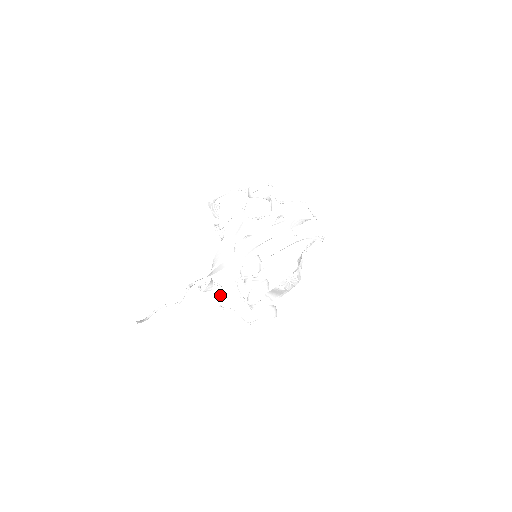
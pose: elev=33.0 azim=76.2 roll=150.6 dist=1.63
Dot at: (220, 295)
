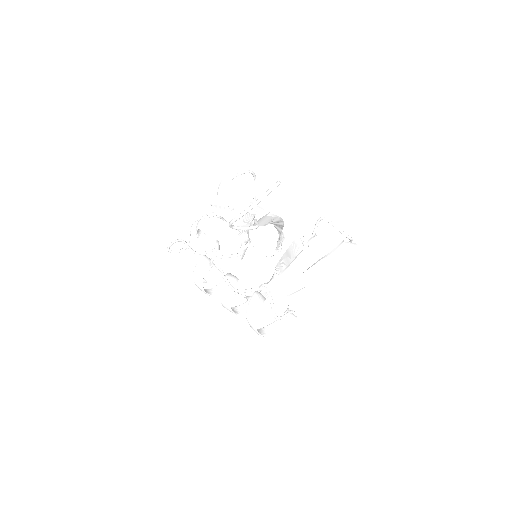
Dot at: (230, 284)
